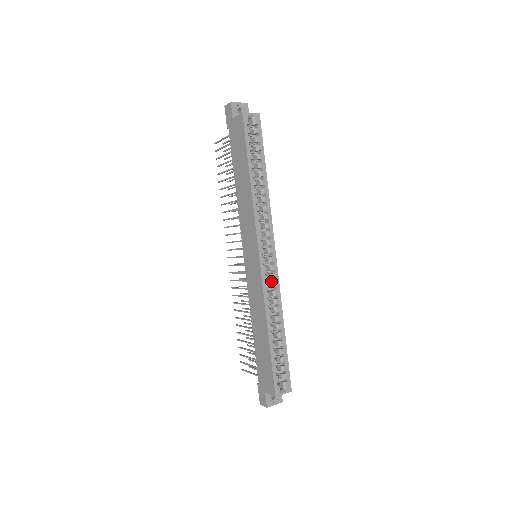
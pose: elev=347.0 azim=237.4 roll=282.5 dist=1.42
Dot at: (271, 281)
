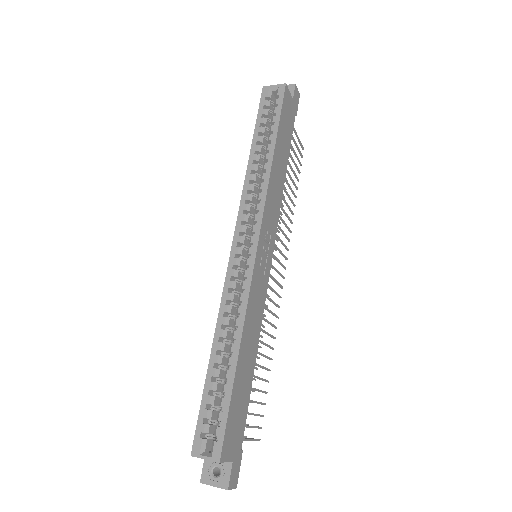
Dot at: (245, 282)
